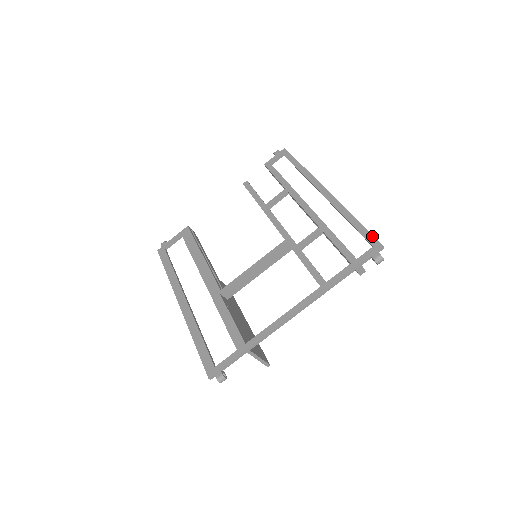
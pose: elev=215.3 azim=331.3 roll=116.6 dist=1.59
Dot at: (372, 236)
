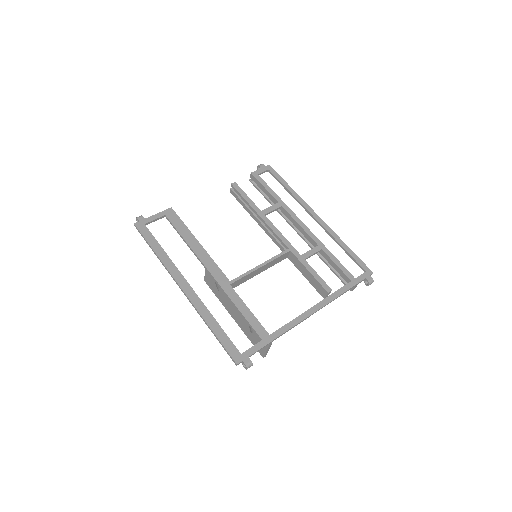
Dot at: (364, 263)
